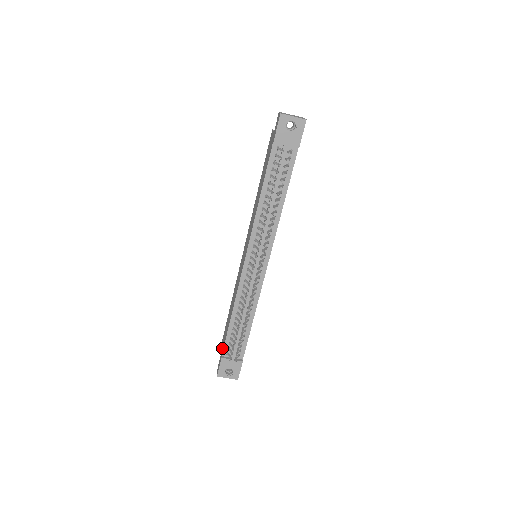
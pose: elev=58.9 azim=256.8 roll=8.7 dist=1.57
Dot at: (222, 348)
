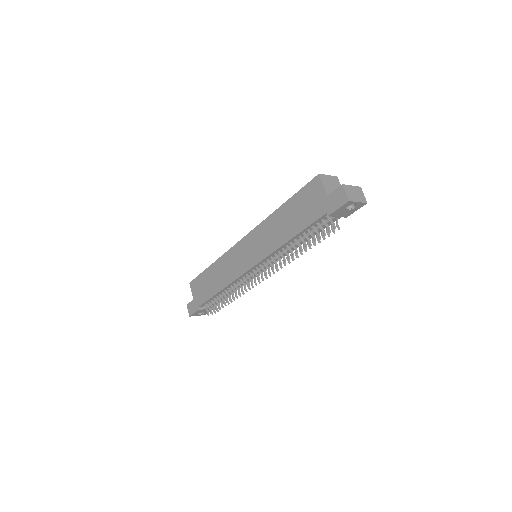
Dot at: (197, 299)
